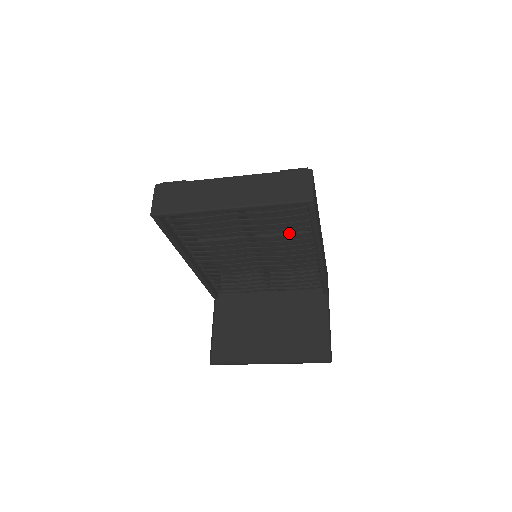
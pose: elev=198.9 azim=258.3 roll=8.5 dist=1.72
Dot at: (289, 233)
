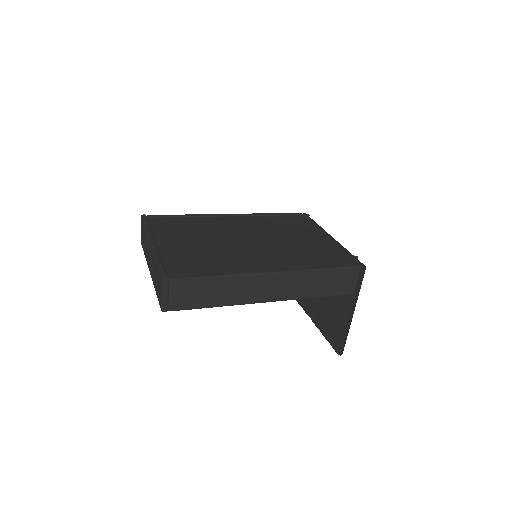
Dot at: (259, 258)
